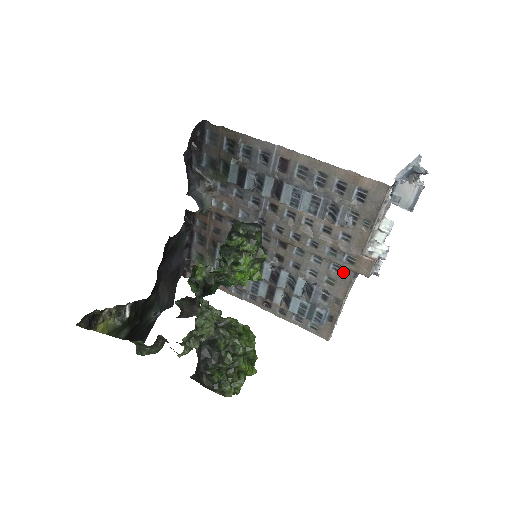
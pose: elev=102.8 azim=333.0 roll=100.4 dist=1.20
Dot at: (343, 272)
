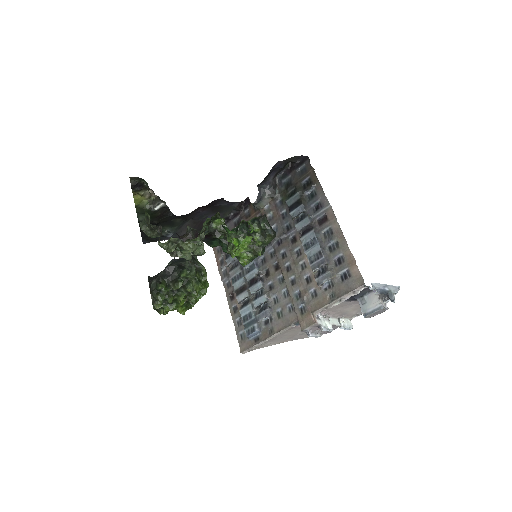
Dot at: (292, 315)
